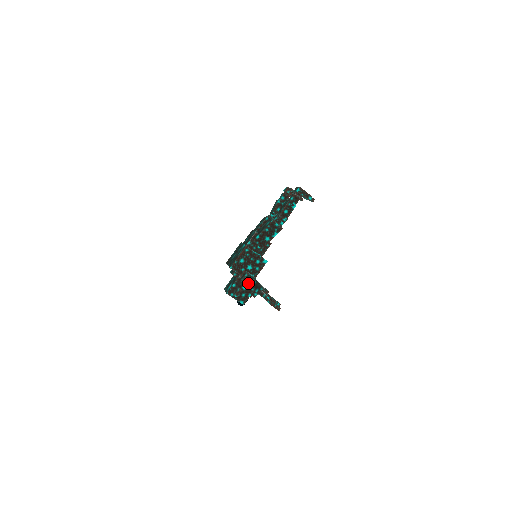
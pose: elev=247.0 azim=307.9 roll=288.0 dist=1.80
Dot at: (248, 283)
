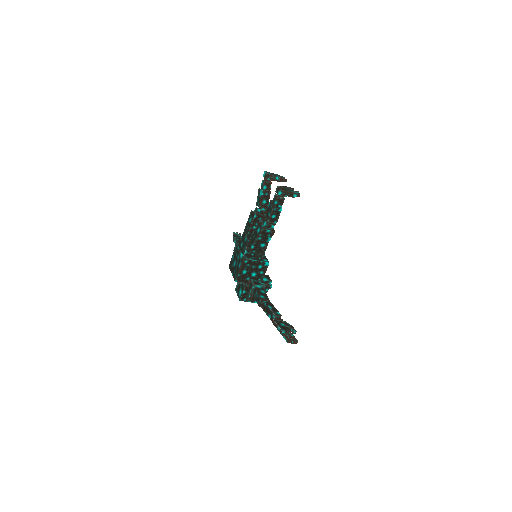
Dot at: (258, 305)
